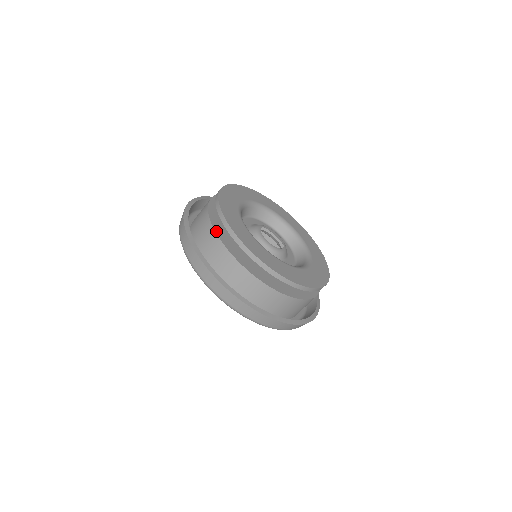
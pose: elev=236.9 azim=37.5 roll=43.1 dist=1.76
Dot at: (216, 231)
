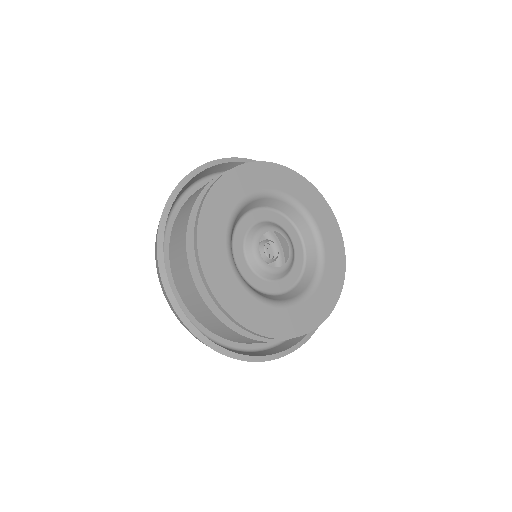
Dot at: (200, 291)
